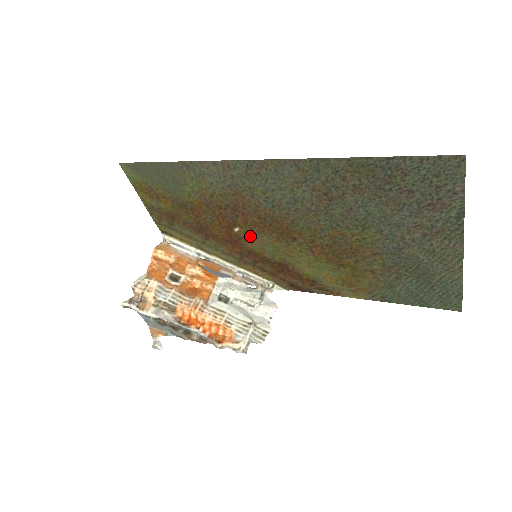
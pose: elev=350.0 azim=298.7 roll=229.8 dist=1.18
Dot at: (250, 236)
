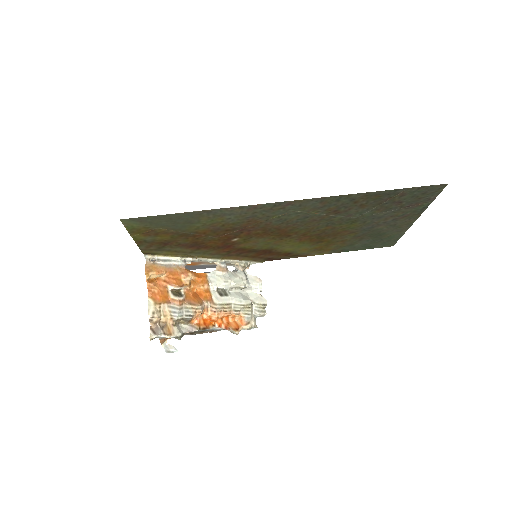
Dot at: (246, 241)
